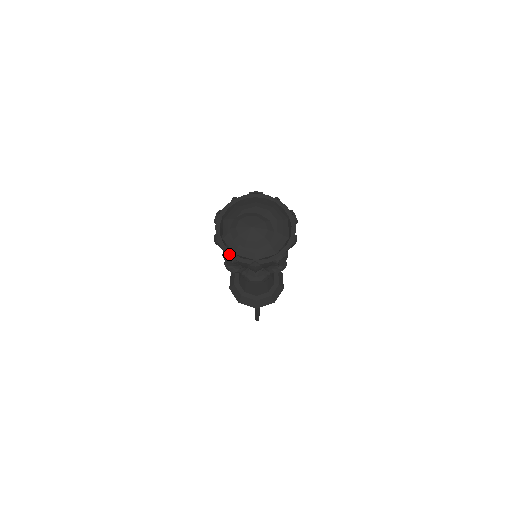
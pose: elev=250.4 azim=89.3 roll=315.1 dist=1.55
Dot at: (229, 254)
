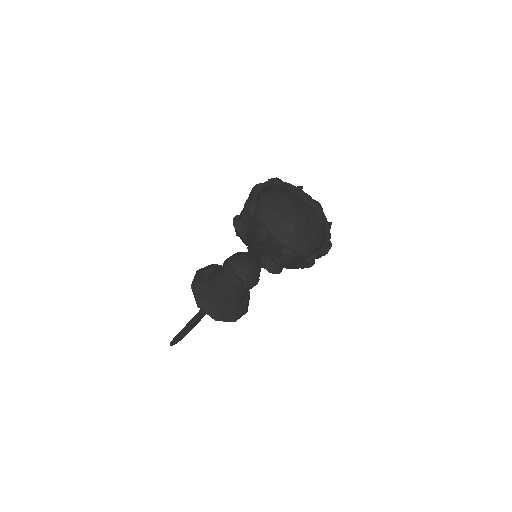
Dot at: (255, 202)
